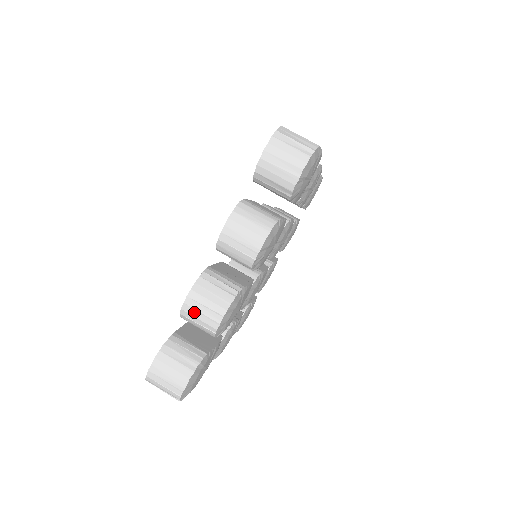
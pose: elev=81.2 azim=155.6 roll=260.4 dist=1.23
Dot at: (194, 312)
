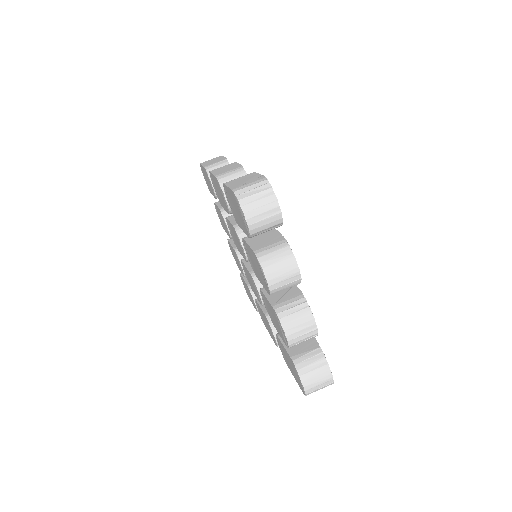
Dot at: (298, 339)
